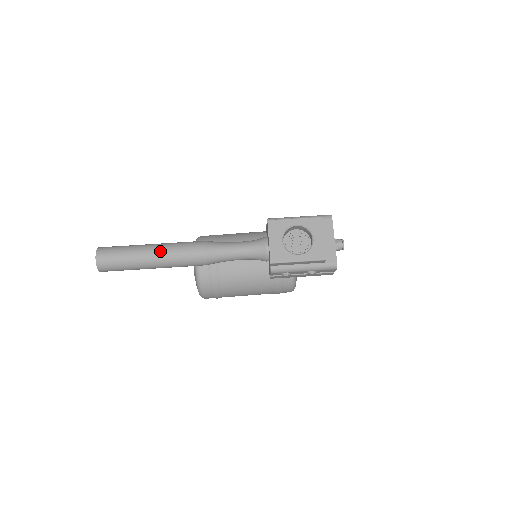
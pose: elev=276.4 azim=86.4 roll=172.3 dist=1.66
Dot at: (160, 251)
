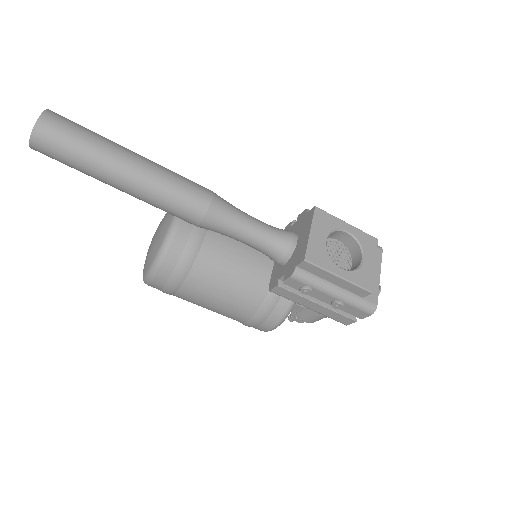
Dot at: (147, 165)
